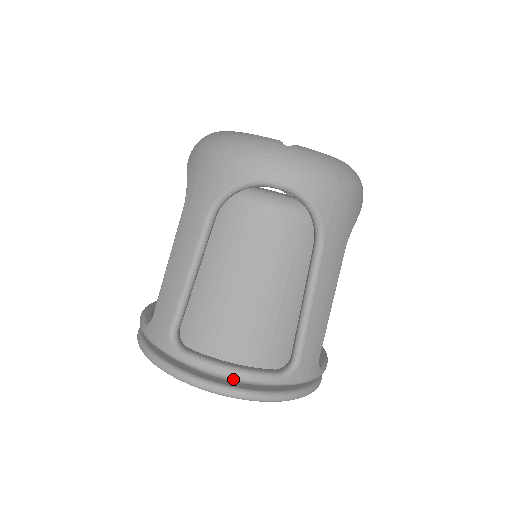
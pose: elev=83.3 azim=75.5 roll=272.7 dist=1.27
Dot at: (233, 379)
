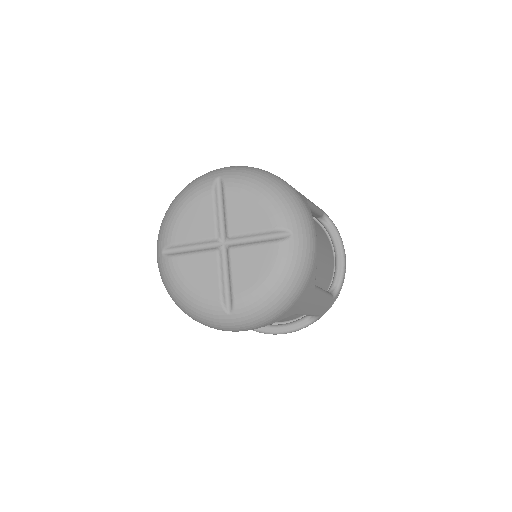
Dot at: (285, 333)
